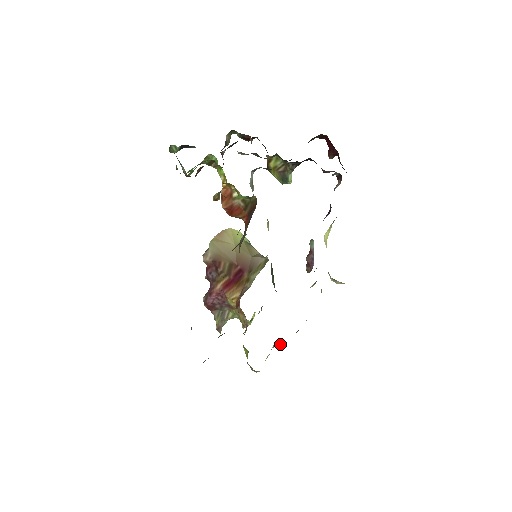
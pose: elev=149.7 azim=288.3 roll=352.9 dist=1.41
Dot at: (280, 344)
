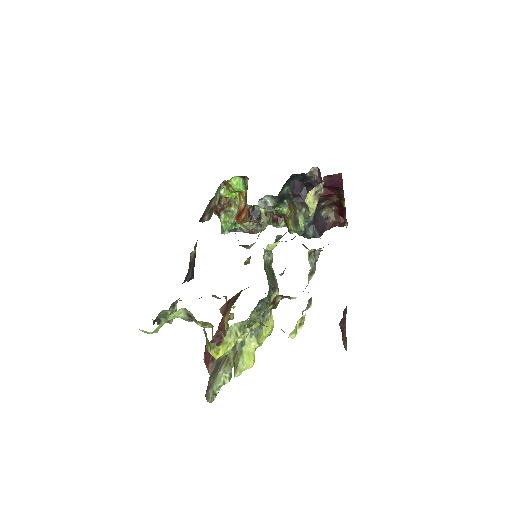
Dot at: (257, 325)
